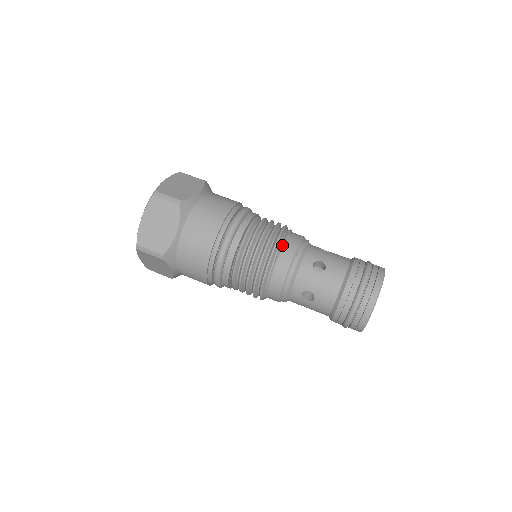
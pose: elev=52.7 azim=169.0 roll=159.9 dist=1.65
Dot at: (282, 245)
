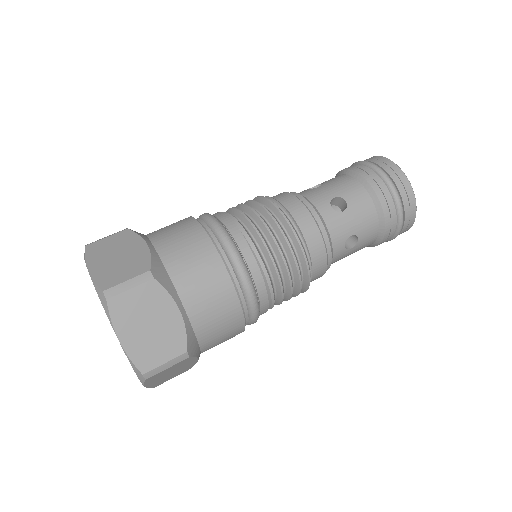
Dot at: (290, 216)
